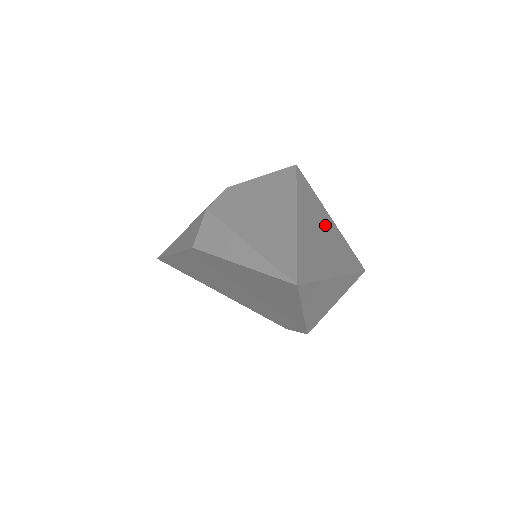
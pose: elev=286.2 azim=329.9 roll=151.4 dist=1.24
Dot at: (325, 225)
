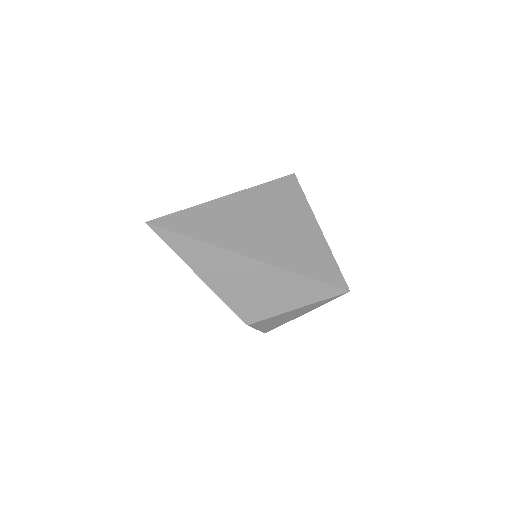
Dot at: (289, 224)
